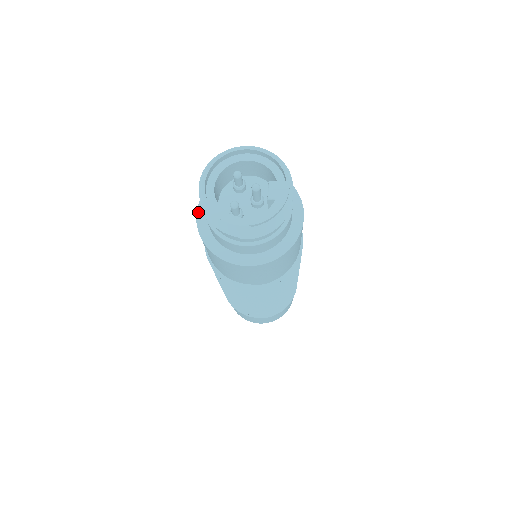
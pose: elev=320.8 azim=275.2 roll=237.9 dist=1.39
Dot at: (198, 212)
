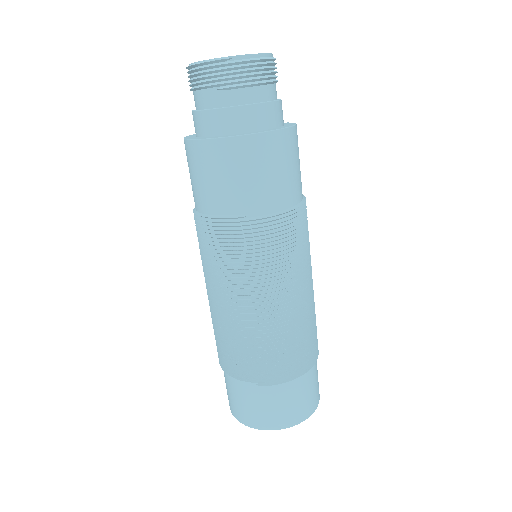
Dot at: (187, 136)
